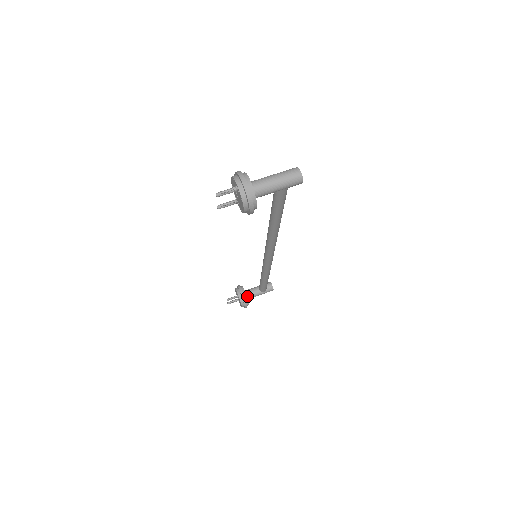
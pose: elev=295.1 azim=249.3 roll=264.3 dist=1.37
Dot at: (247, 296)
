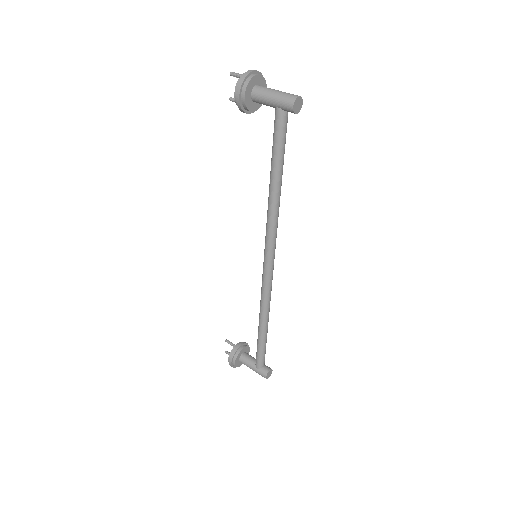
Dot at: (242, 356)
